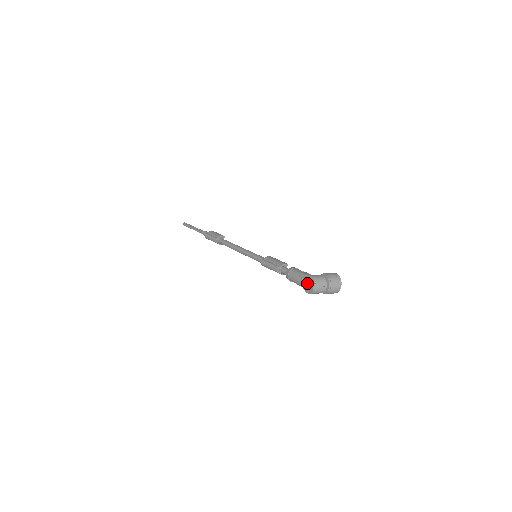
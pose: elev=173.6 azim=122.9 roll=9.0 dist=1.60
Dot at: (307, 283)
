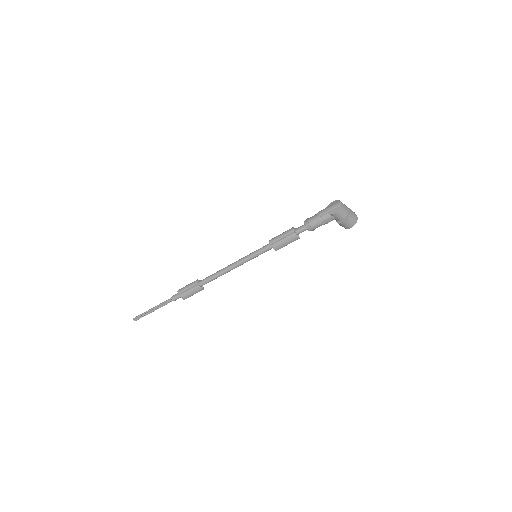
Dot at: (332, 205)
